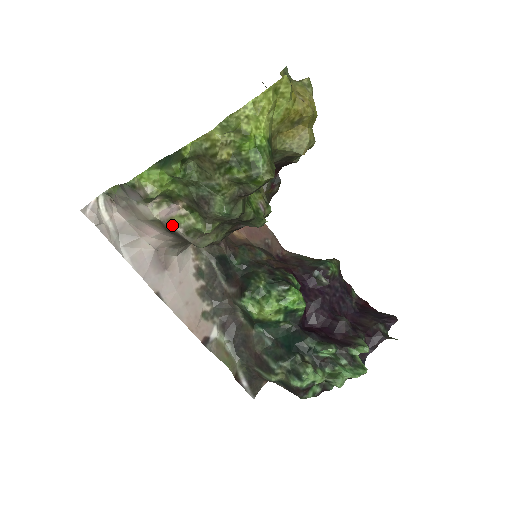
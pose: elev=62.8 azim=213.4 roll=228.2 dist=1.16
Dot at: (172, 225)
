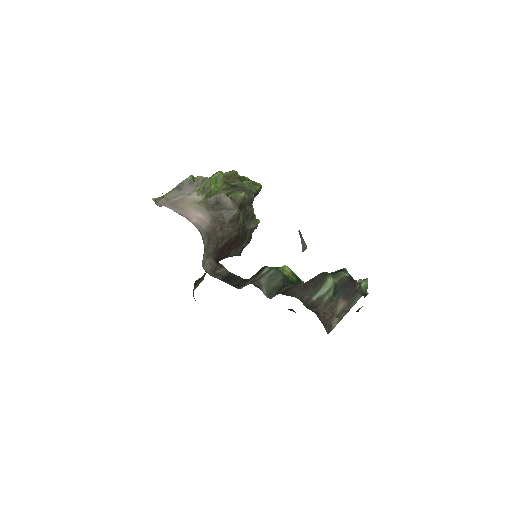
Dot at: (222, 193)
